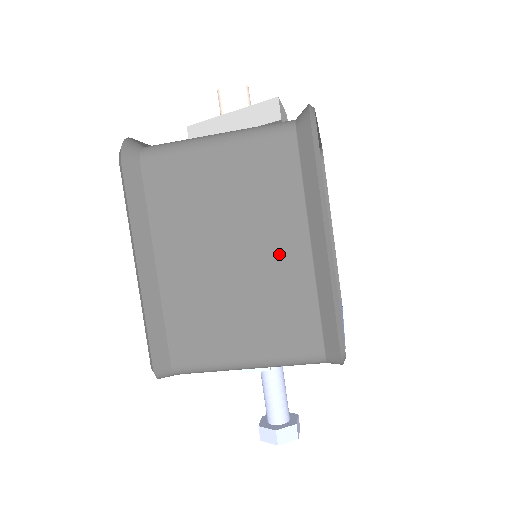
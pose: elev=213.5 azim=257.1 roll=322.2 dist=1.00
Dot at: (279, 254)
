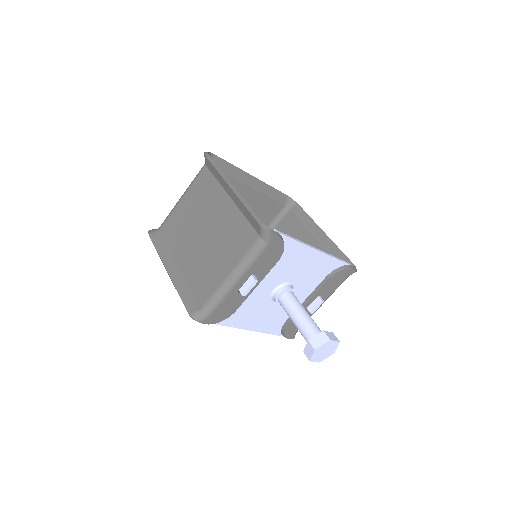
Dot at: (220, 213)
